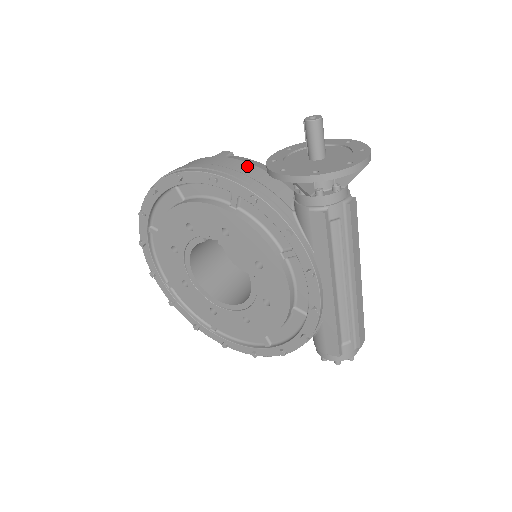
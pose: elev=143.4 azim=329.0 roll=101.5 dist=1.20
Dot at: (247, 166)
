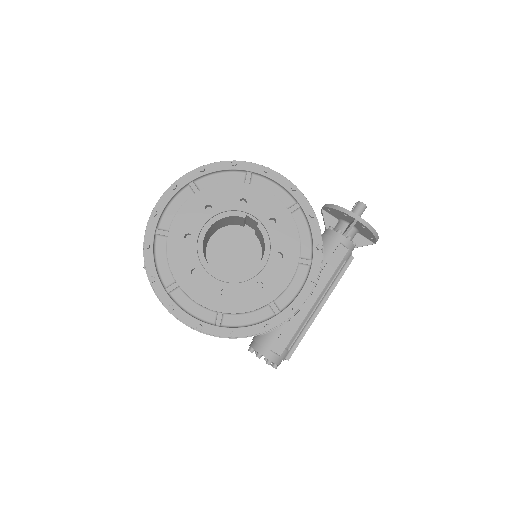
Dot at: occluded
